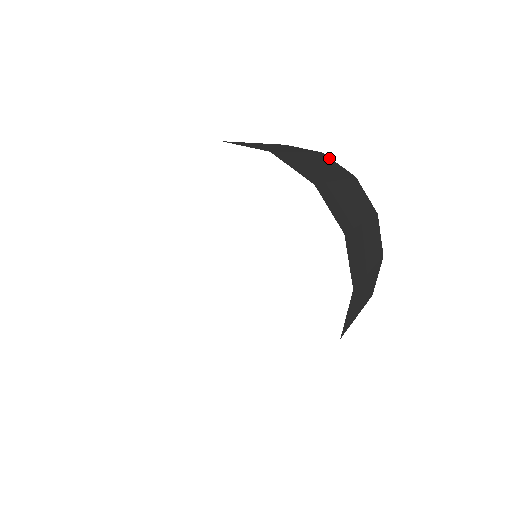
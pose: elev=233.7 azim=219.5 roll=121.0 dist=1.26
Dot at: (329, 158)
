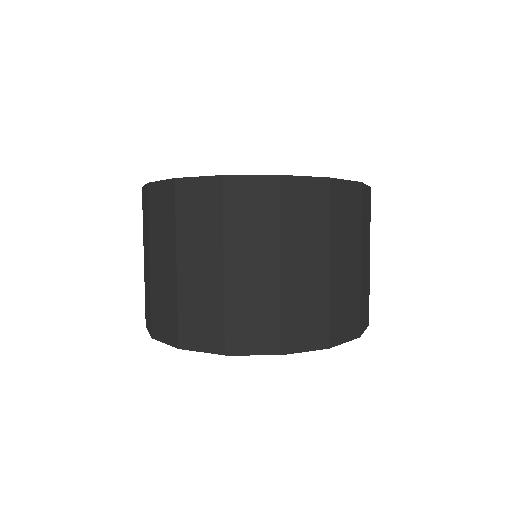
Dot at: (364, 189)
